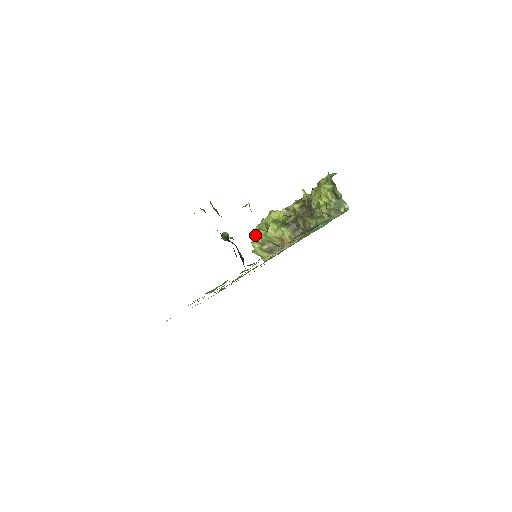
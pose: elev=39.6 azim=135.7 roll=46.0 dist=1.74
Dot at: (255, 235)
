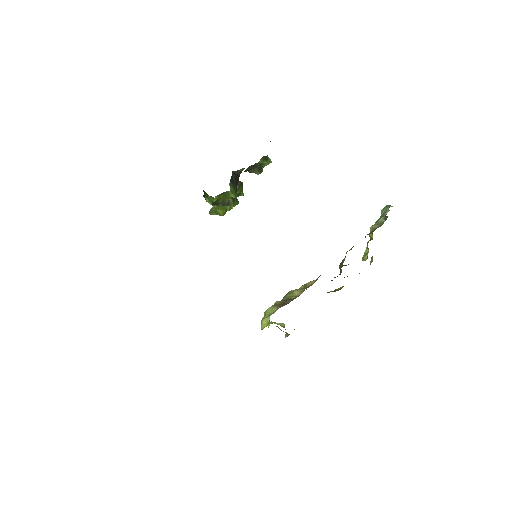
Dot at: occluded
